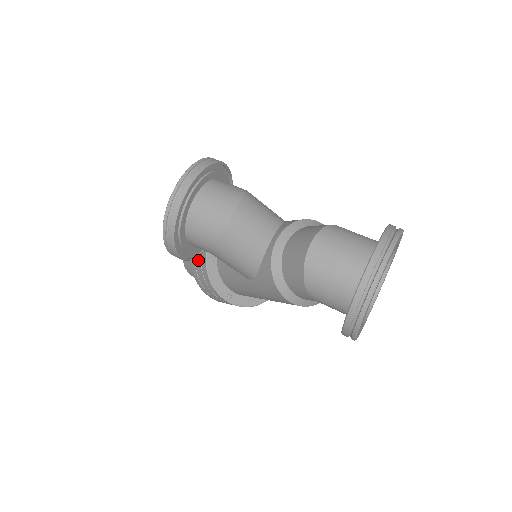
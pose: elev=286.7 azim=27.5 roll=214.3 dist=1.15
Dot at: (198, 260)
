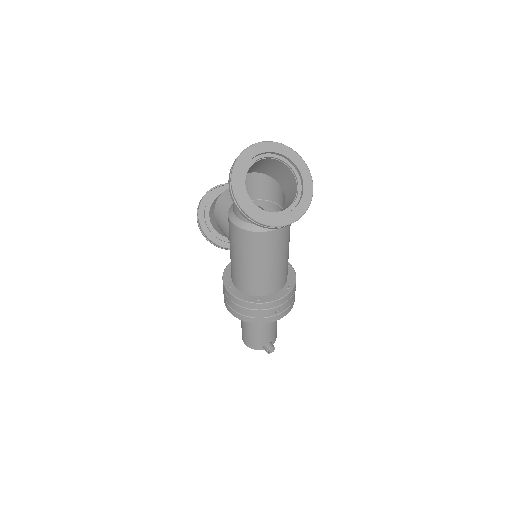
Dot at: occluded
